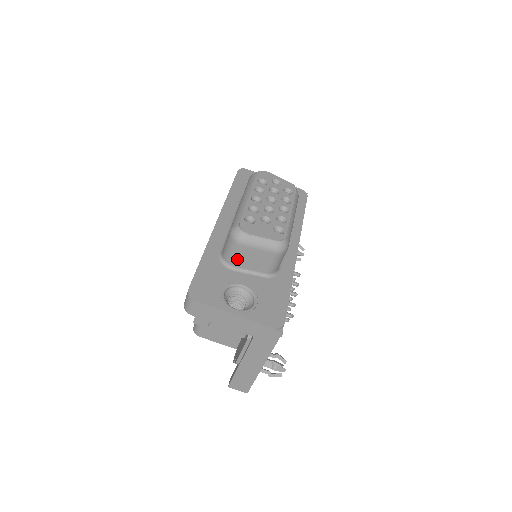
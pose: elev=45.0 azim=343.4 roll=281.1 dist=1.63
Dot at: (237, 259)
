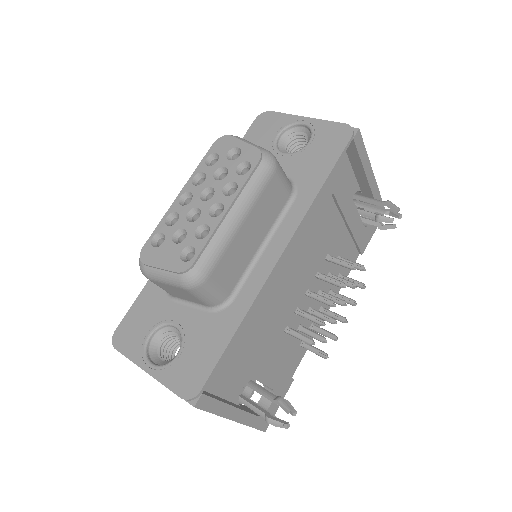
Dot at: (165, 290)
